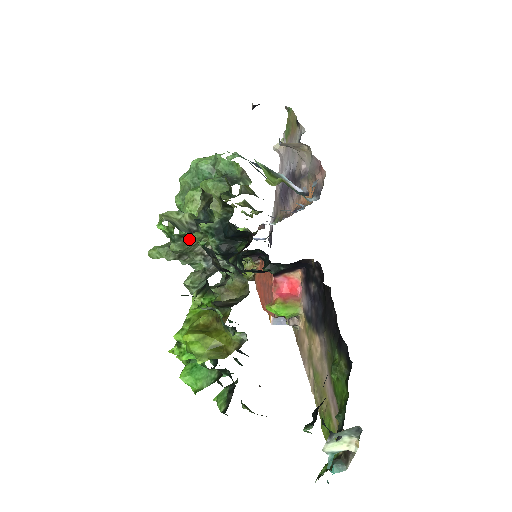
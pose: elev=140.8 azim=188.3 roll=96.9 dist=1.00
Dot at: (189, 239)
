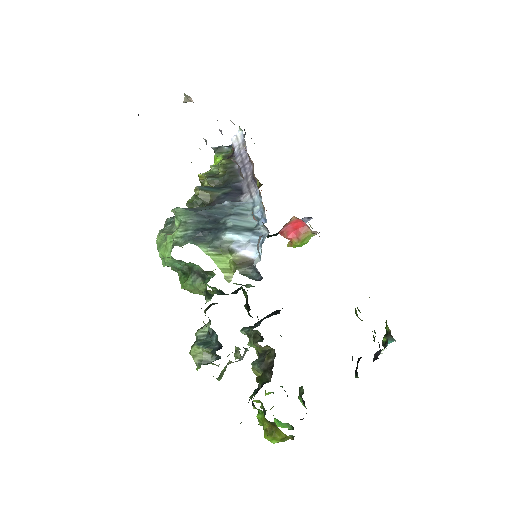
Dot at: (221, 374)
